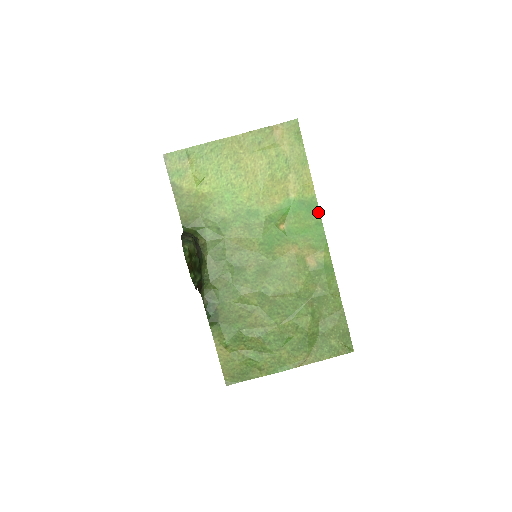
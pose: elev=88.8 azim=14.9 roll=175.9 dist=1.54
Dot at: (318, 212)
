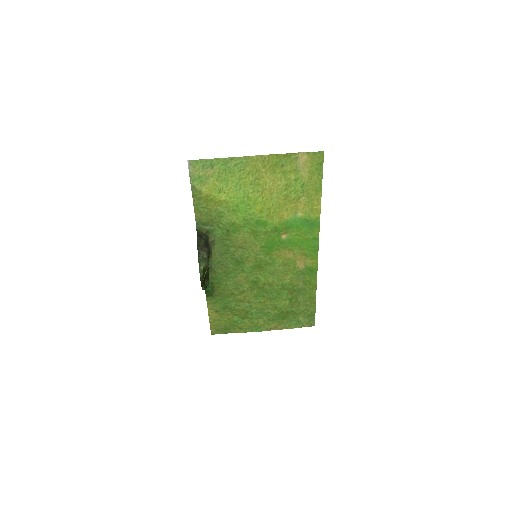
Dot at: (318, 230)
